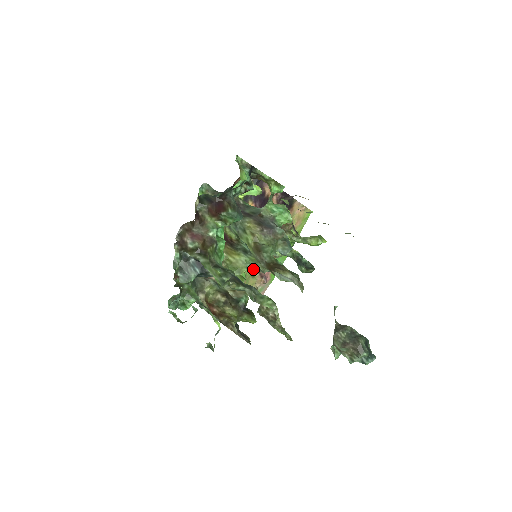
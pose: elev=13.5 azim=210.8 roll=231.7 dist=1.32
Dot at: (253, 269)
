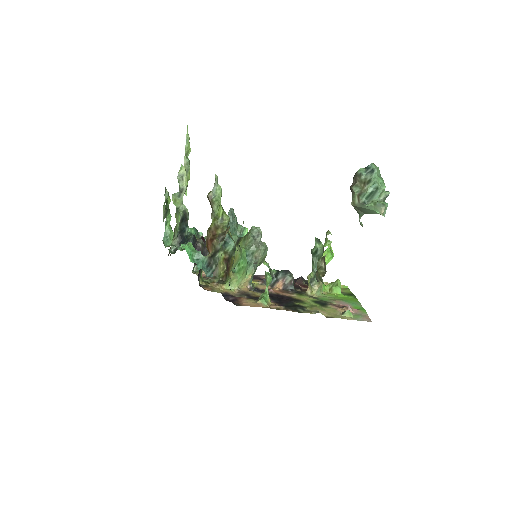
Dot at: (317, 304)
